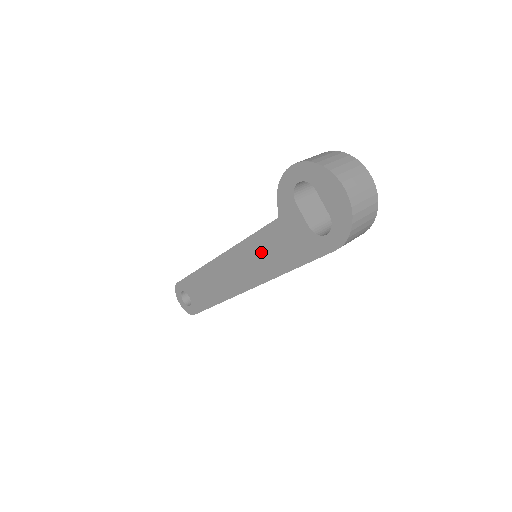
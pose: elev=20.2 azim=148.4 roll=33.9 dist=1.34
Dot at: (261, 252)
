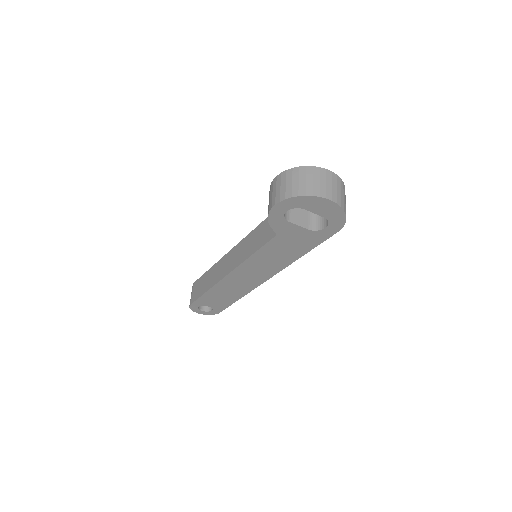
Dot at: (269, 258)
